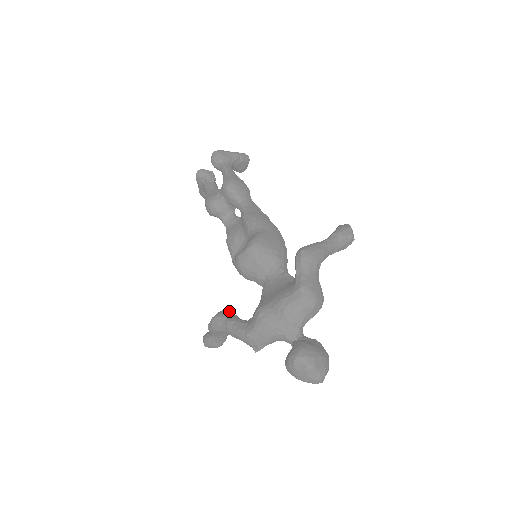
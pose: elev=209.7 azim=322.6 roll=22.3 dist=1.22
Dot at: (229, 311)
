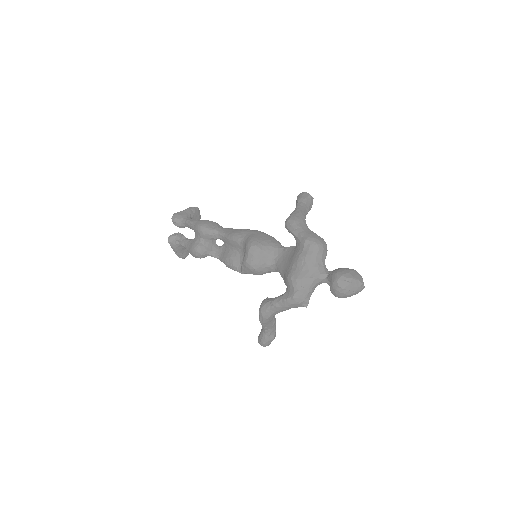
Dot at: (267, 299)
